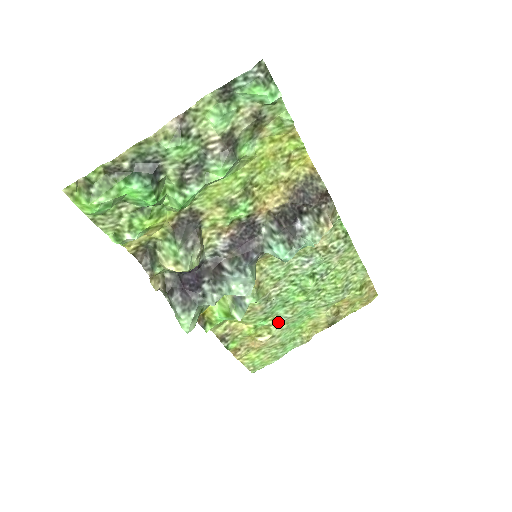
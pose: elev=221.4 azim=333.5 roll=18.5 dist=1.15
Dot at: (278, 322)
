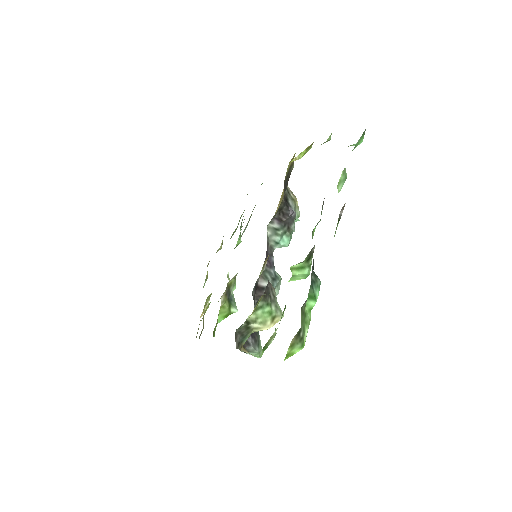
Dot at: occluded
